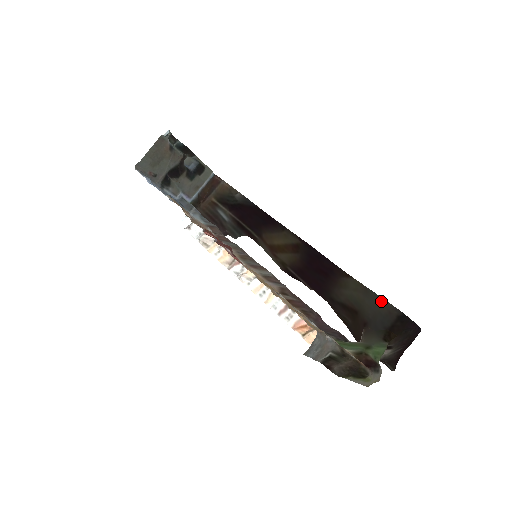
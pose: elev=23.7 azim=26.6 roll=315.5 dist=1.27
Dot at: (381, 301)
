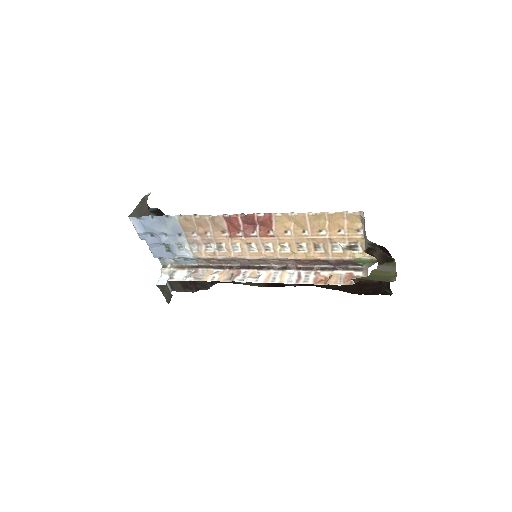
Dot at: occluded
